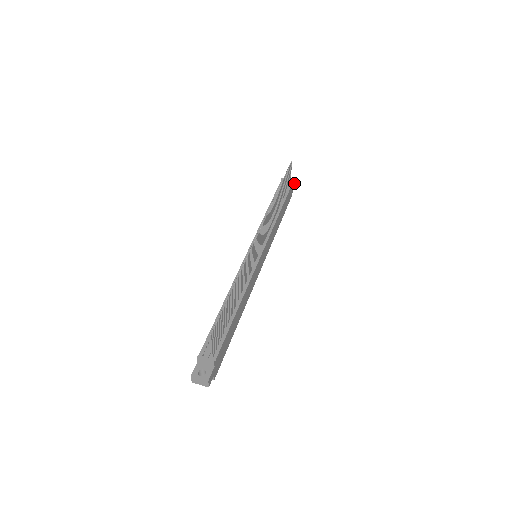
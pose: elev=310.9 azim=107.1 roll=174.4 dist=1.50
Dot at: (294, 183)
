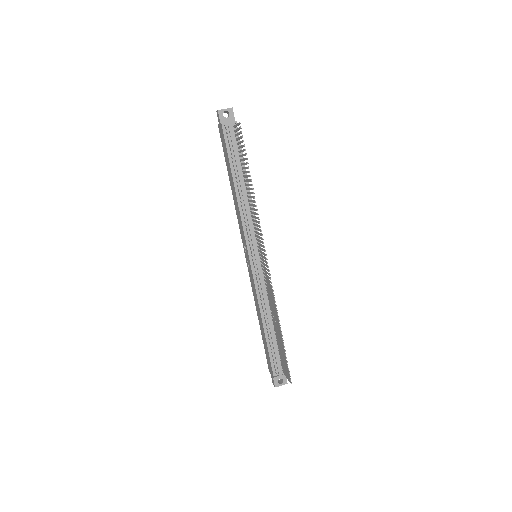
Dot at: (232, 112)
